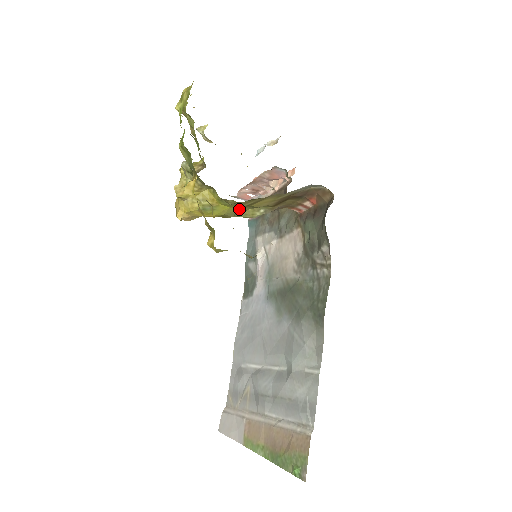
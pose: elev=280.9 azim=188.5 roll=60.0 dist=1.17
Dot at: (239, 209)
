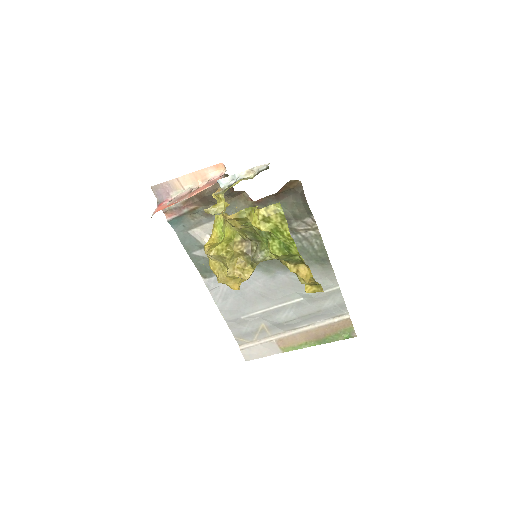
Dot at: occluded
